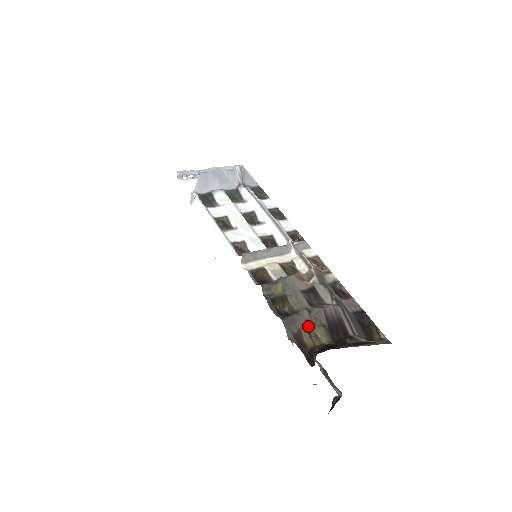
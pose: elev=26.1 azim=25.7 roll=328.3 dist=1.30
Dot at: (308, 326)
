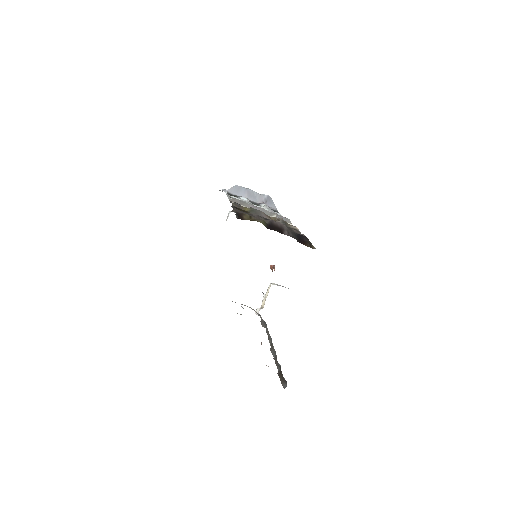
Dot at: (252, 216)
